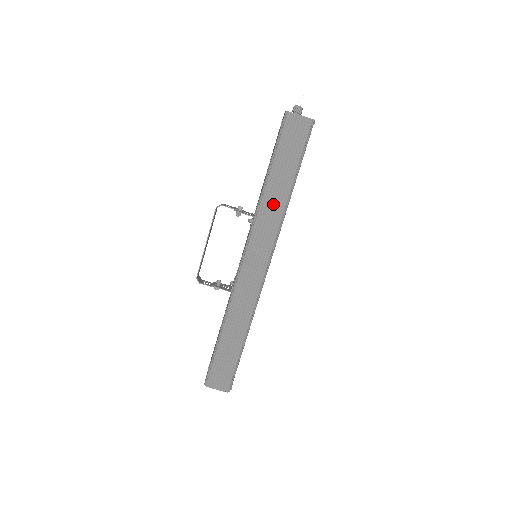
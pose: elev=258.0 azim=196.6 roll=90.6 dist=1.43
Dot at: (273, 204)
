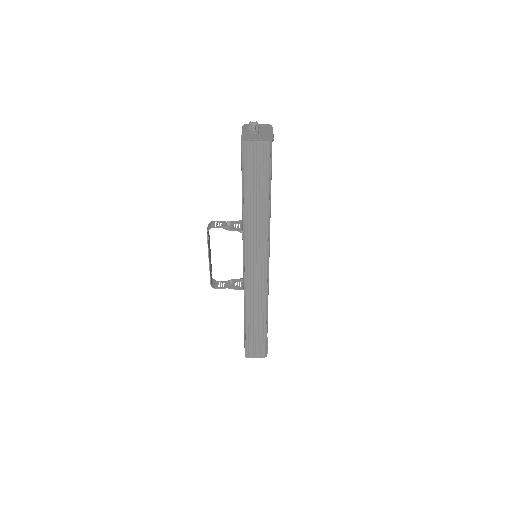
Dot at: (256, 222)
